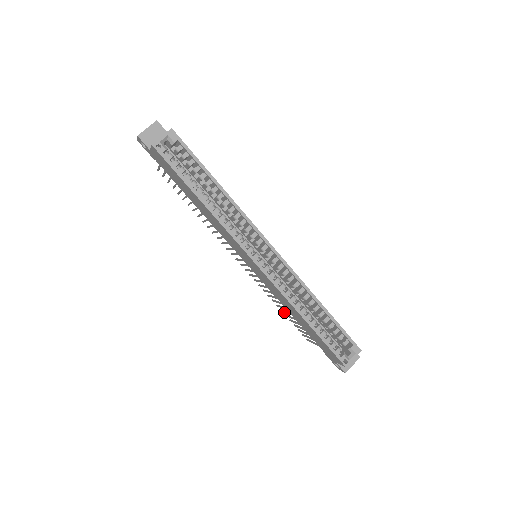
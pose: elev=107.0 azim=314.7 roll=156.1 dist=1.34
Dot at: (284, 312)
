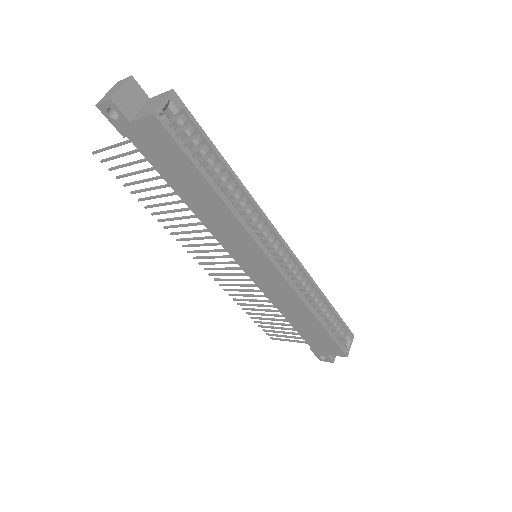
Dot at: occluded
